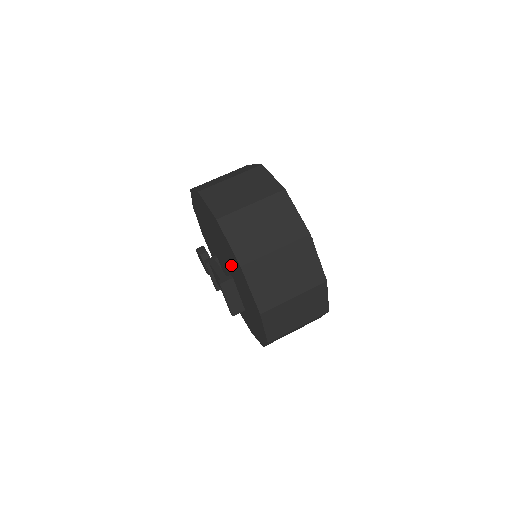
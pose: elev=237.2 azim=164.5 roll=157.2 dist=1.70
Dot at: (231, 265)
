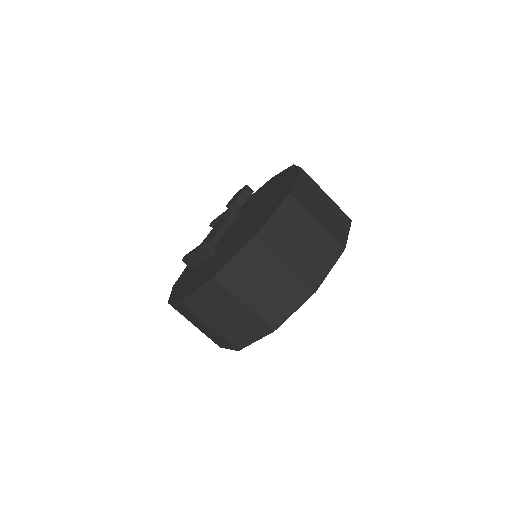
Dot at: (227, 248)
